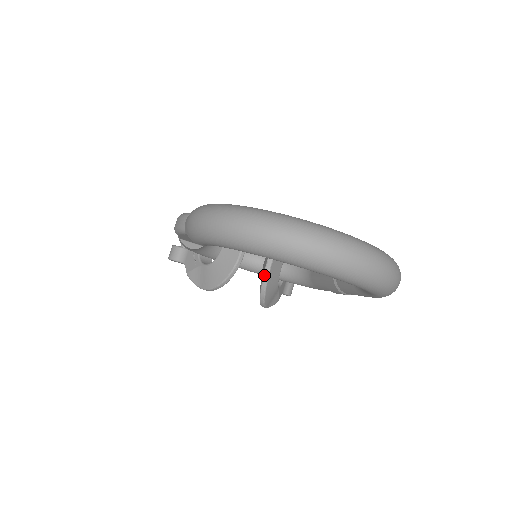
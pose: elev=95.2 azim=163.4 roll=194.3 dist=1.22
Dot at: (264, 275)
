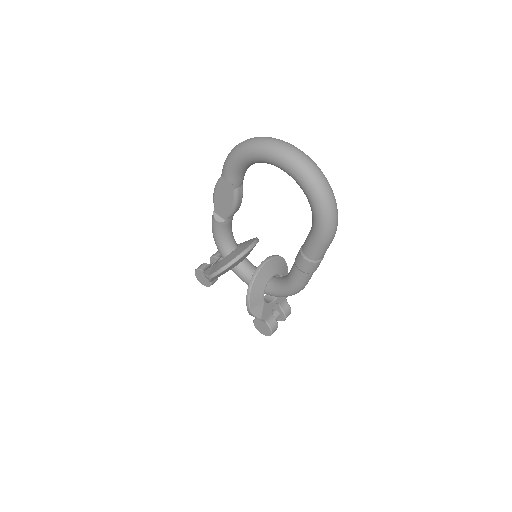
Dot at: (257, 269)
